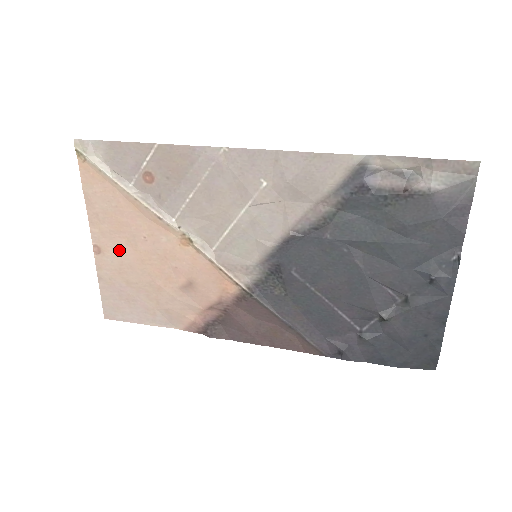
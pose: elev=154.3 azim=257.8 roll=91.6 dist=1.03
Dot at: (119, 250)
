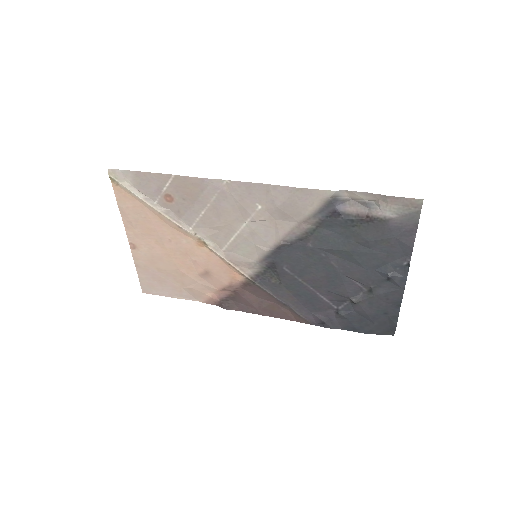
Dot at: (150, 247)
